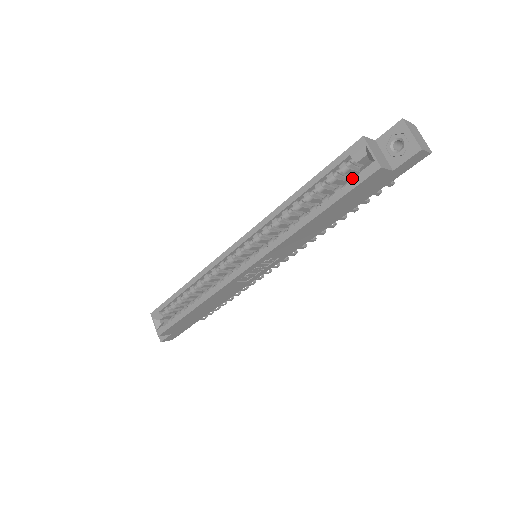
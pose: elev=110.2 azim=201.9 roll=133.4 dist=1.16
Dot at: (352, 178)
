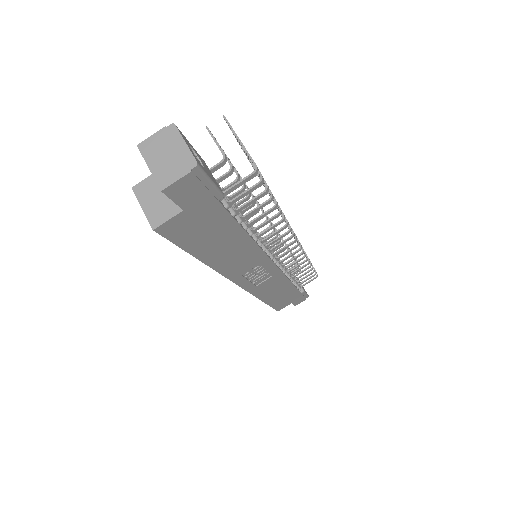
Dot at: occluded
